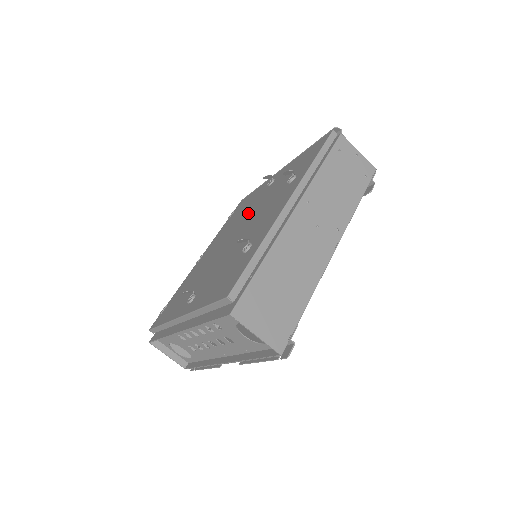
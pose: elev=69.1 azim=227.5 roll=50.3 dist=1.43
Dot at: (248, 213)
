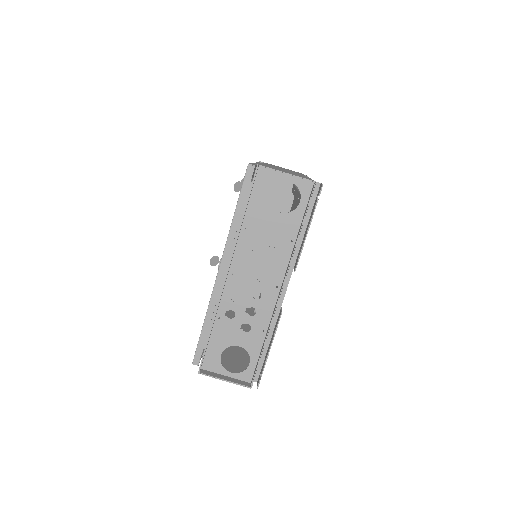
Dot at: occluded
